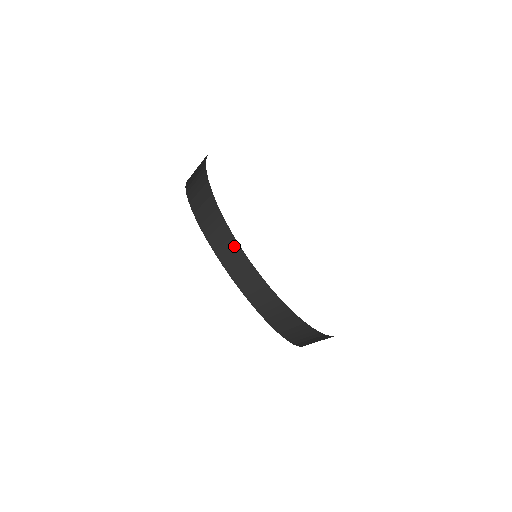
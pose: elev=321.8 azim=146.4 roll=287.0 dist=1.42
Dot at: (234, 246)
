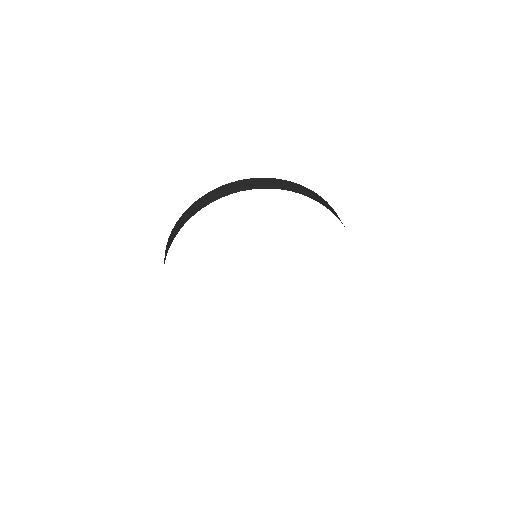
Dot at: occluded
